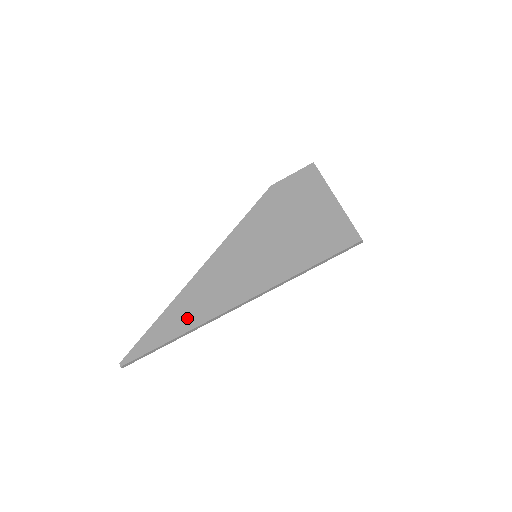
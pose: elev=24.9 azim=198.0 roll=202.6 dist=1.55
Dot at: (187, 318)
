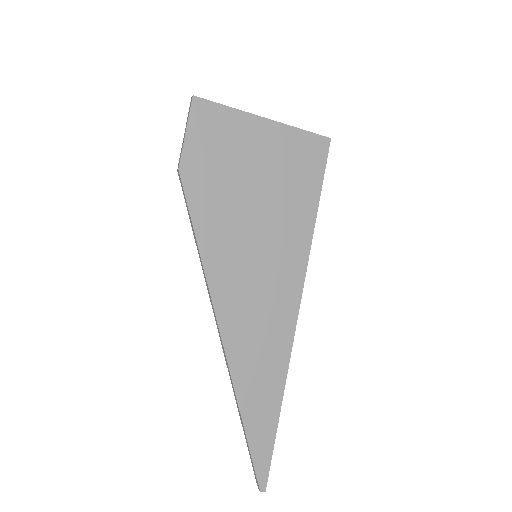
Dot at: (269, 381)
